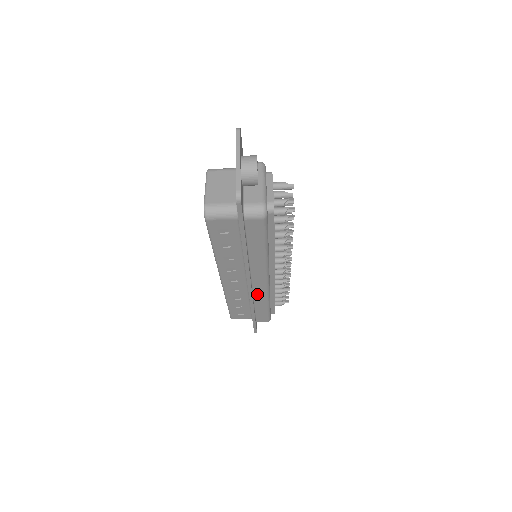
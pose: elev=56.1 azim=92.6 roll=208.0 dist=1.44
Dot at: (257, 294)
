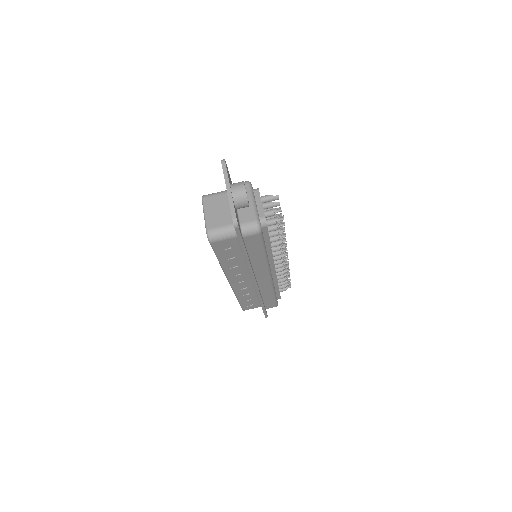
Dot at: (263, 288)
